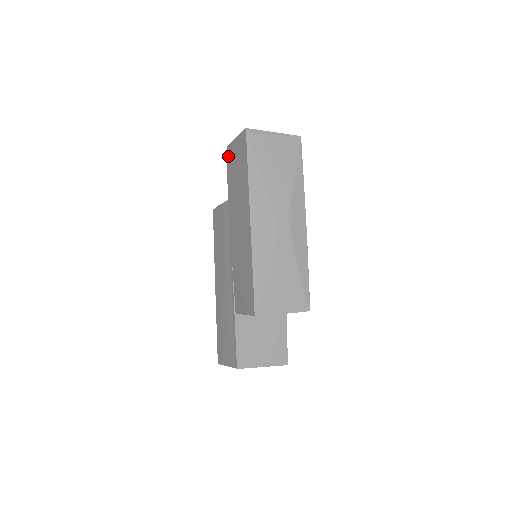
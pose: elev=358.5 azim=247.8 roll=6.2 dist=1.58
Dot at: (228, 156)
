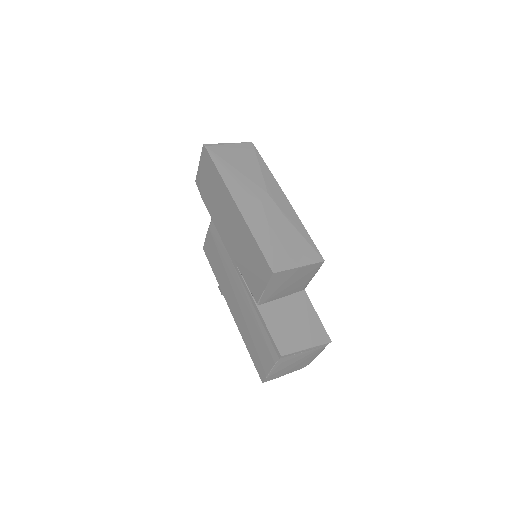
Dot at: (198, 186)
